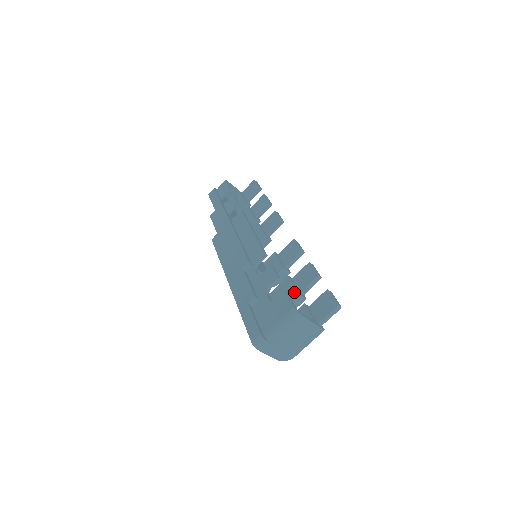
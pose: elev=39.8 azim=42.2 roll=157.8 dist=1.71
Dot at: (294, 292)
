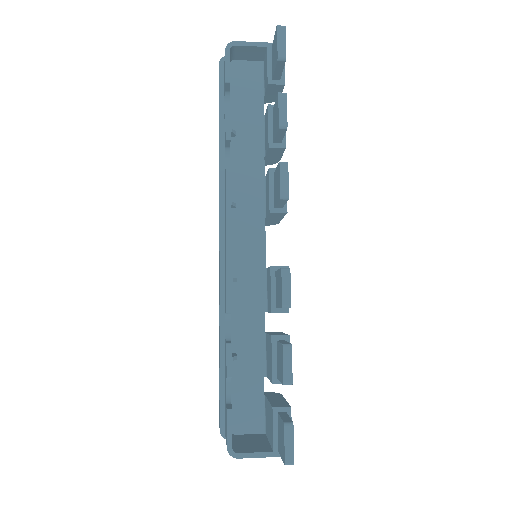
Dot at: (270, 373)
